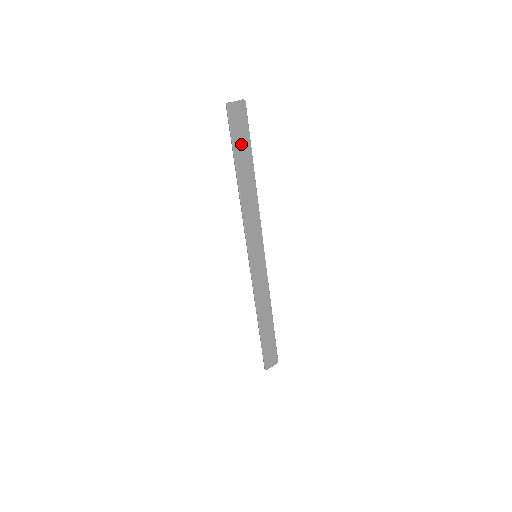
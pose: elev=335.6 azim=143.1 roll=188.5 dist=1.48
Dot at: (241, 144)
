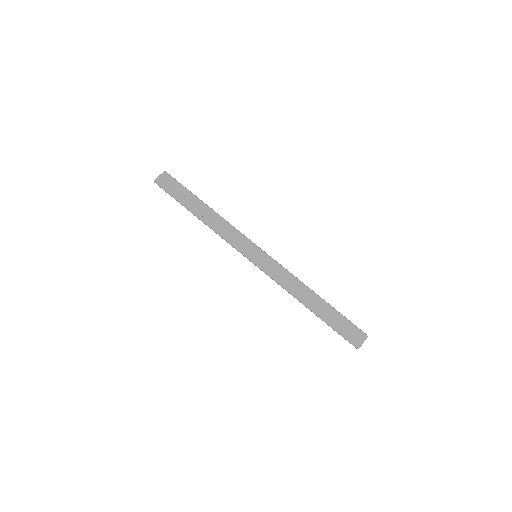
Dot at: (181, 195)
